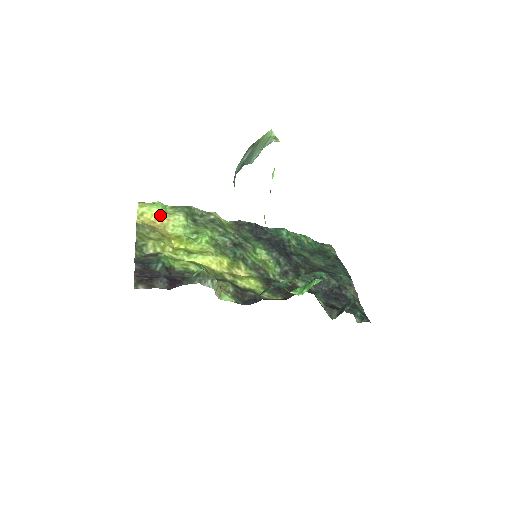
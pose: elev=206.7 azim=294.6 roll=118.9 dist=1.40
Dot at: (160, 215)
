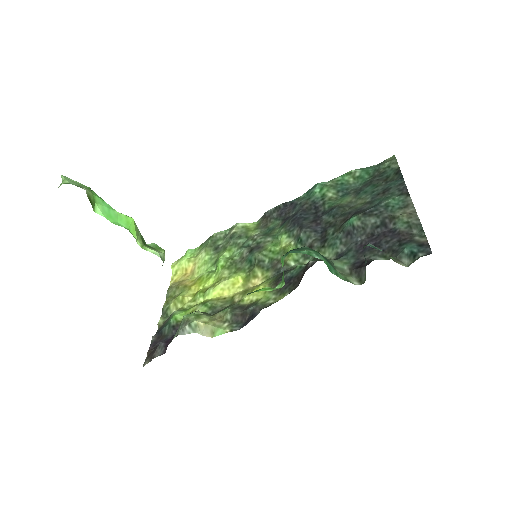
Dot at: (188, 264)
